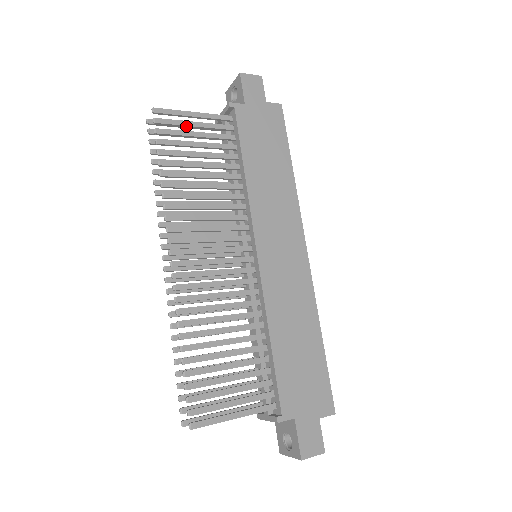
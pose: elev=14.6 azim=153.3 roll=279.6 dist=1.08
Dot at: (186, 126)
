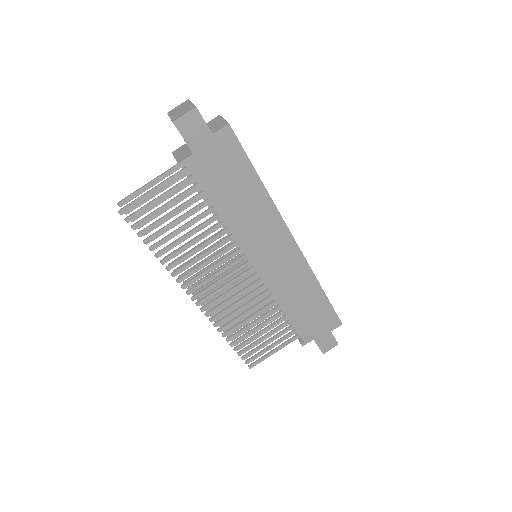
Dot at: occluded
